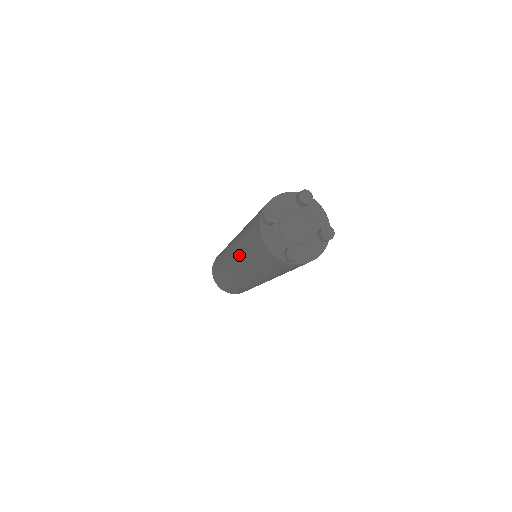
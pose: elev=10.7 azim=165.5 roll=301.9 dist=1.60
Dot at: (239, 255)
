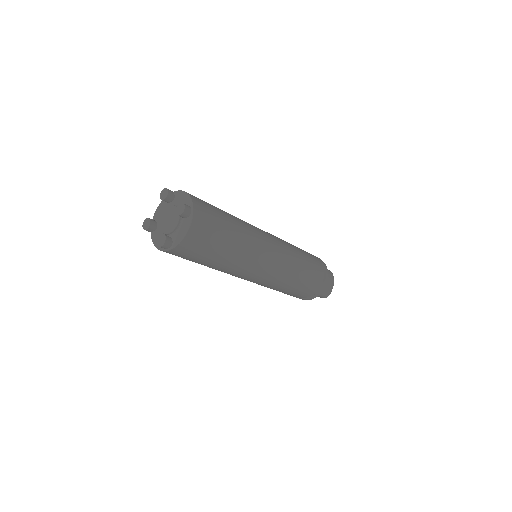
Dot at: occluded
